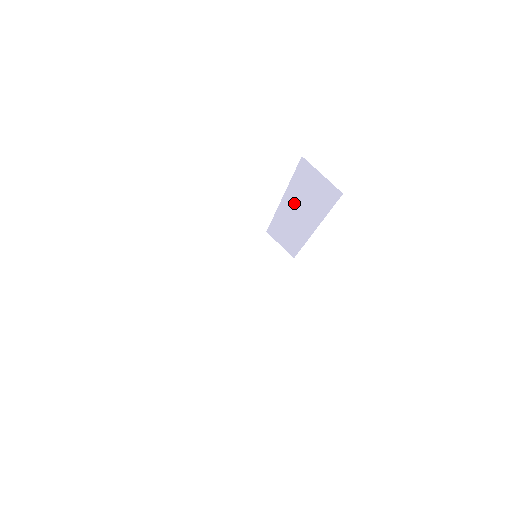
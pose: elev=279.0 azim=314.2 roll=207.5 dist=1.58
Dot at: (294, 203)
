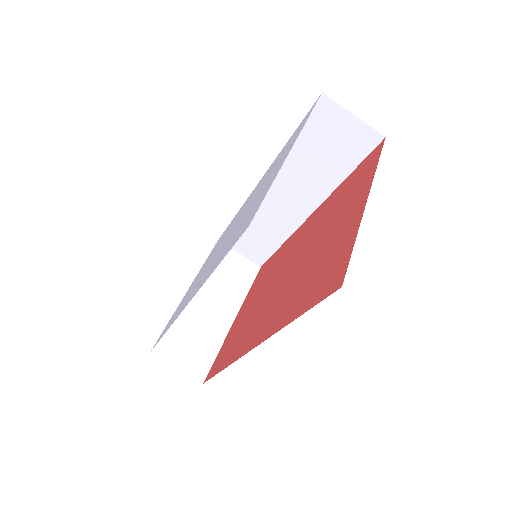
Dot at: (284, 178)
